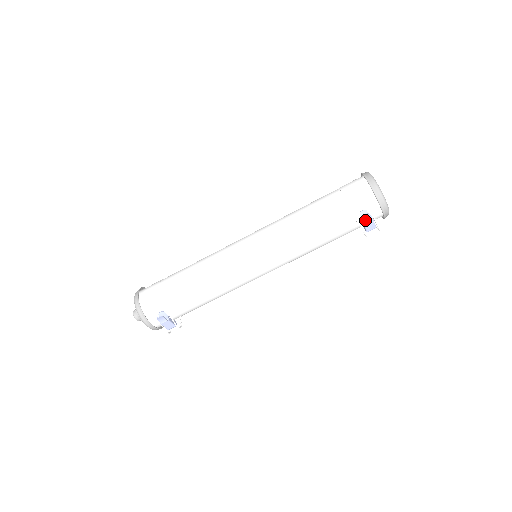
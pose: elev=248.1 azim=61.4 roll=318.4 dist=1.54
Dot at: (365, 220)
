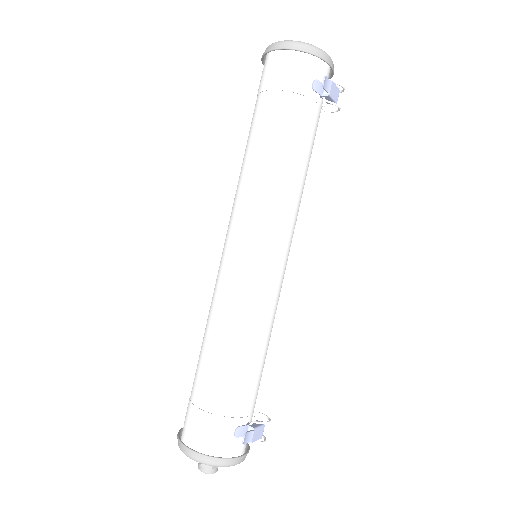
Dot at: (327, 89)
